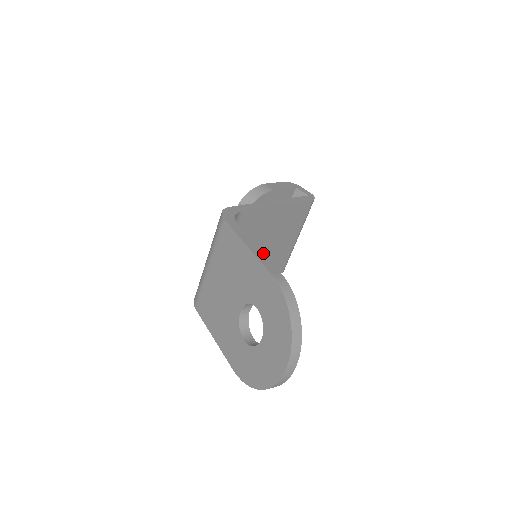
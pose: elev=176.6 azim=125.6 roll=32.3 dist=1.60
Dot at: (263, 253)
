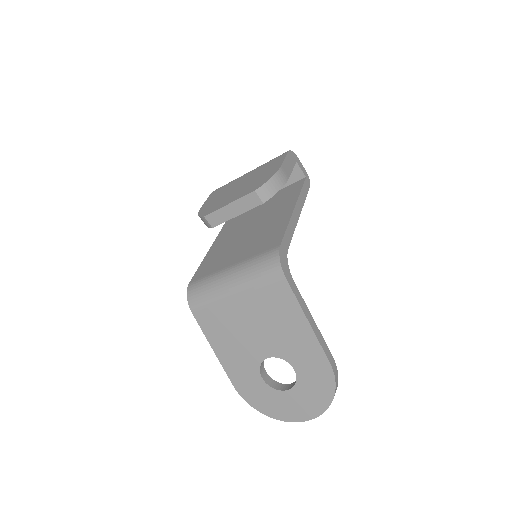
Dot at: occluded
